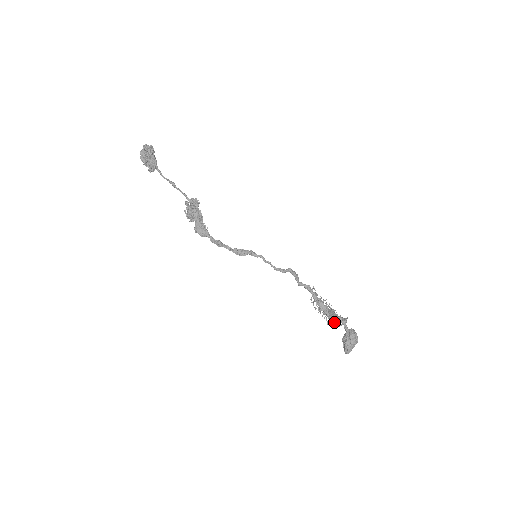
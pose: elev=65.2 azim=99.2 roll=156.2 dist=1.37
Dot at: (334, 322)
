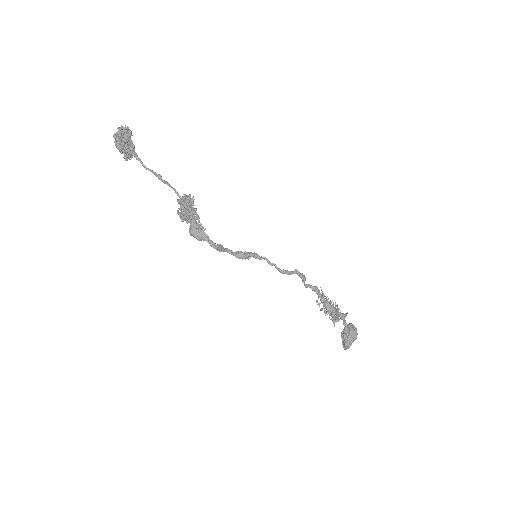
Dot at: (333, 318)
